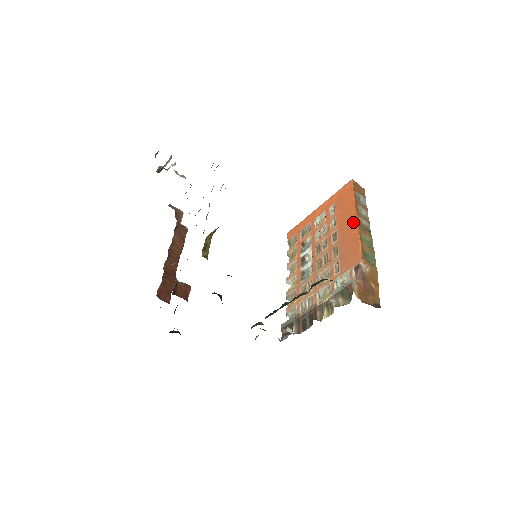
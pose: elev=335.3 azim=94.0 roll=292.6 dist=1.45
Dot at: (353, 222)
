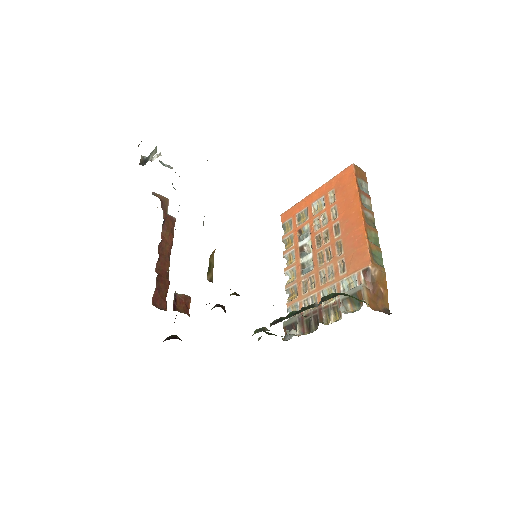
Dot at: (358, 216)
